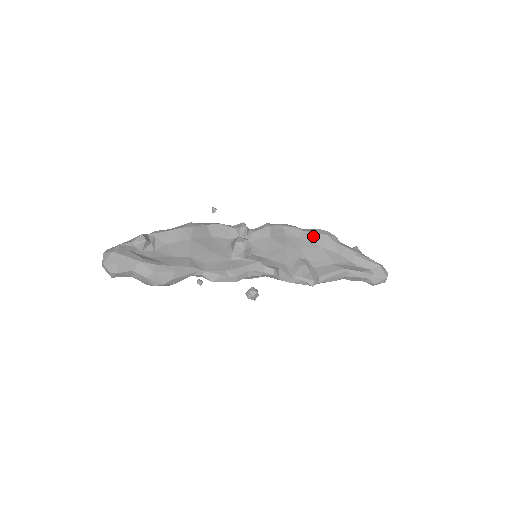
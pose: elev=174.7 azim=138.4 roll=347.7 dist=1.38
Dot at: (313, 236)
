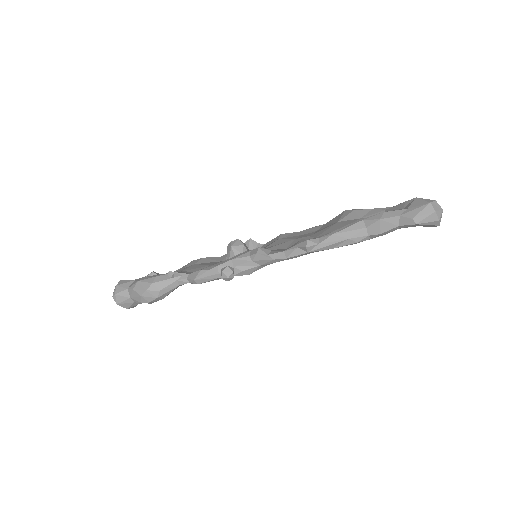
Dot at: (331, 221)
